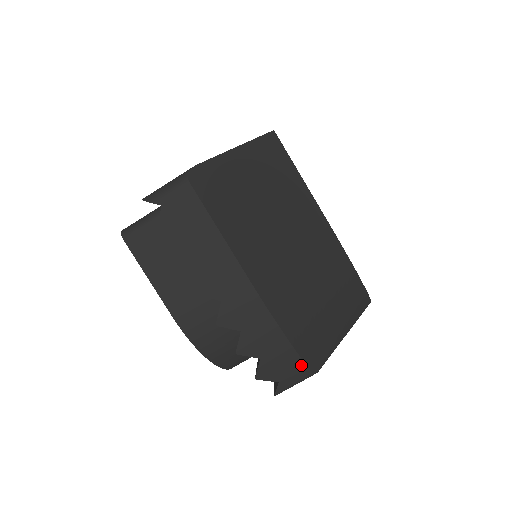
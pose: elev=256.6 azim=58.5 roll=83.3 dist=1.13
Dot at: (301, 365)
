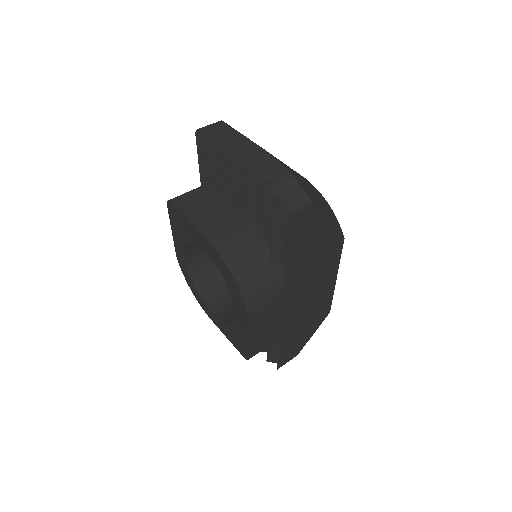
Dot at: (301, 190)
